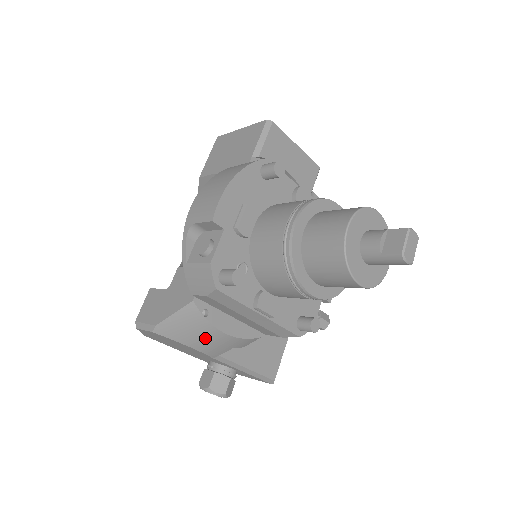
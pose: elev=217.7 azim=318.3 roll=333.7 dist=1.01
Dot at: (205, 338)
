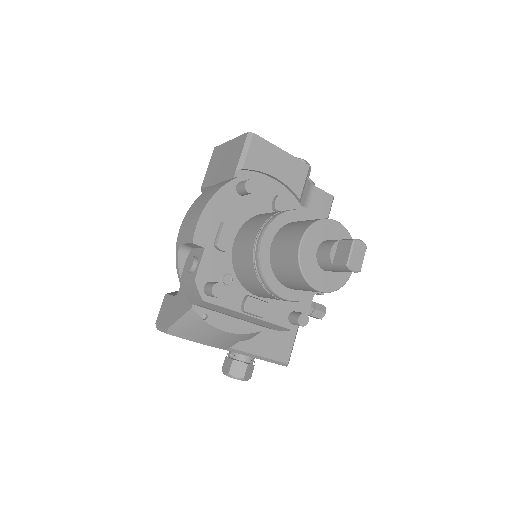
Dot at: (210, 336)
